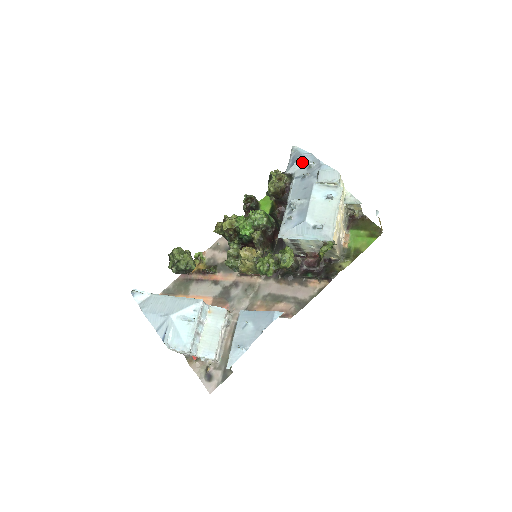
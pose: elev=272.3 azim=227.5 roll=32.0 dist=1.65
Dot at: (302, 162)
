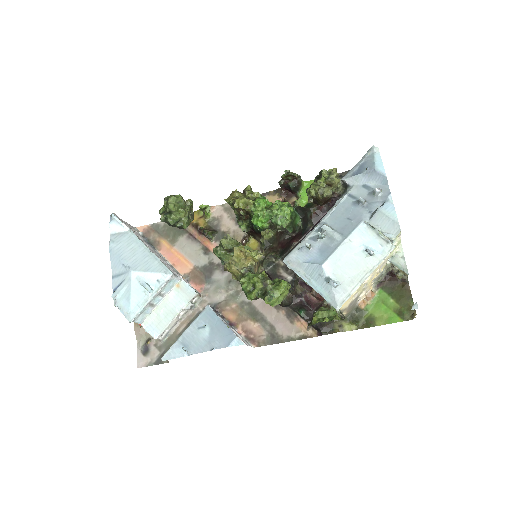
Dot at: (369, 179)
